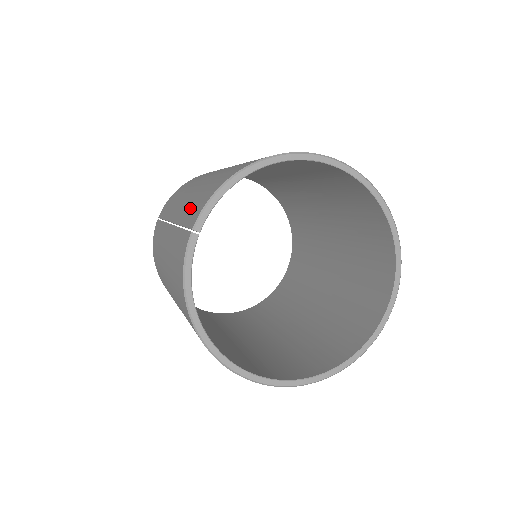
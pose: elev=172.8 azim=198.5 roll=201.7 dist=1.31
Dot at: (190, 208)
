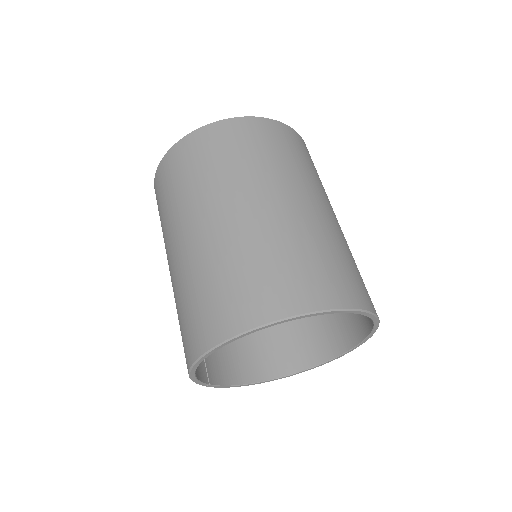
Dot at: occluded
